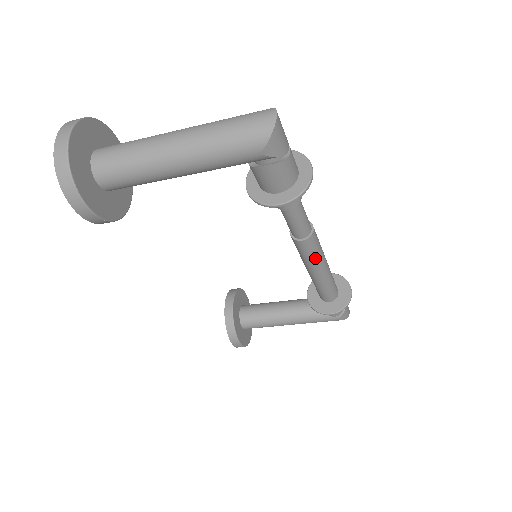
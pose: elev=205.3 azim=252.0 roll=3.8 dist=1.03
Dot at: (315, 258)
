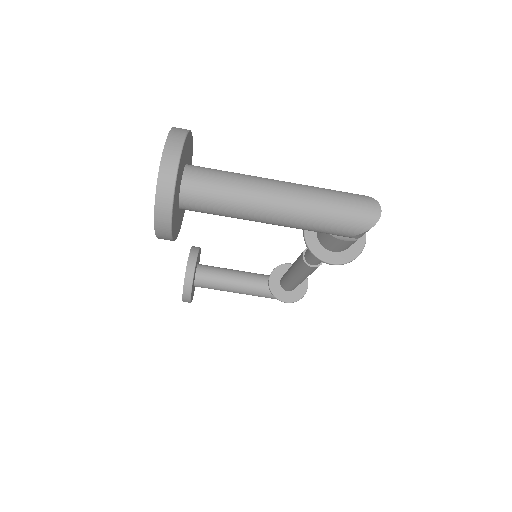
Dot at: (309, 274)
